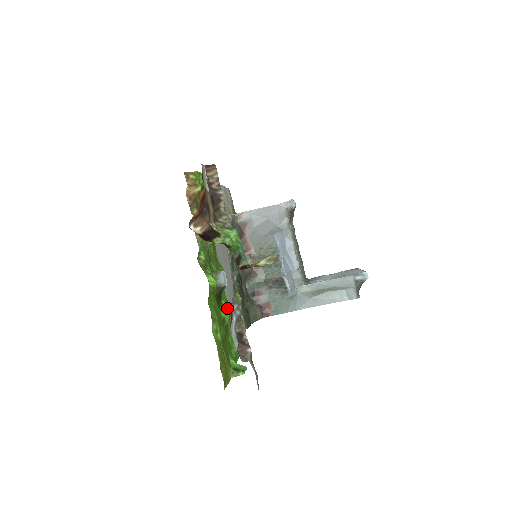
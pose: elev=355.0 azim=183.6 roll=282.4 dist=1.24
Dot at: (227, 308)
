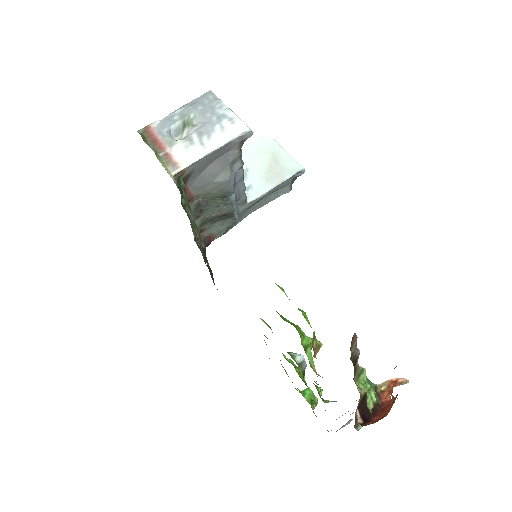
Dot at: occluded
